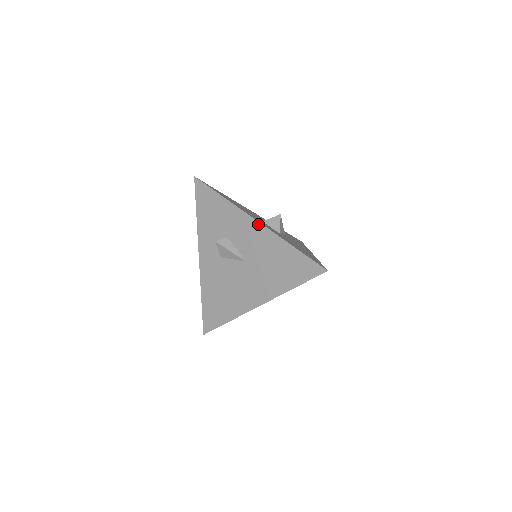
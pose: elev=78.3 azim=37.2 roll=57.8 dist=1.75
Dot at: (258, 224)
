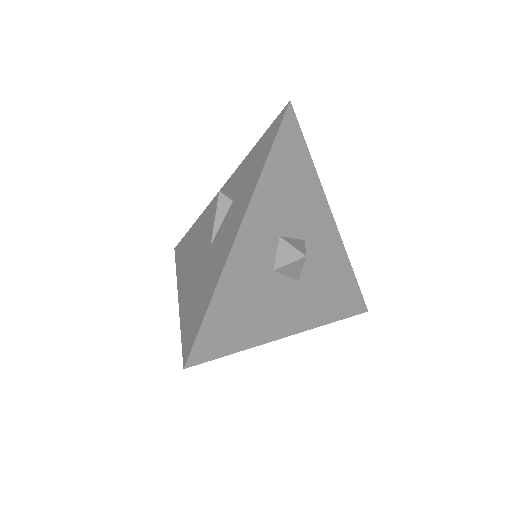
Dot at: (237, 230)
